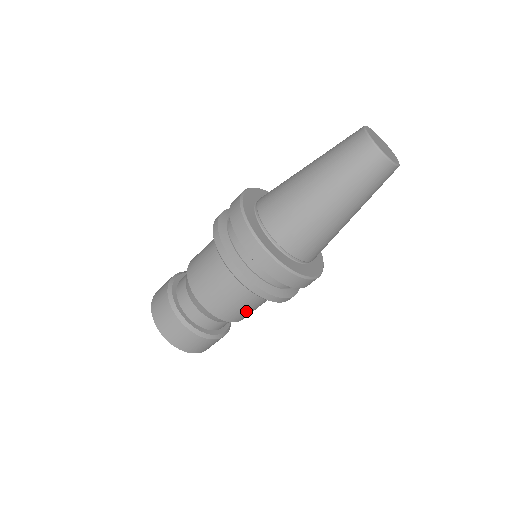
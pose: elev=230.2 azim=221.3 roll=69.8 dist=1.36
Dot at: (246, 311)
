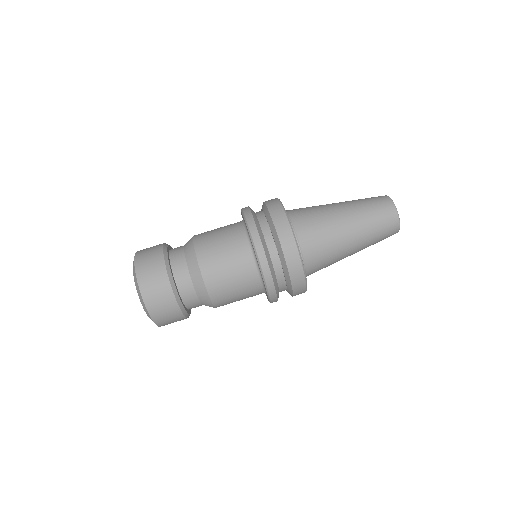
Dot at: (230, 293)
